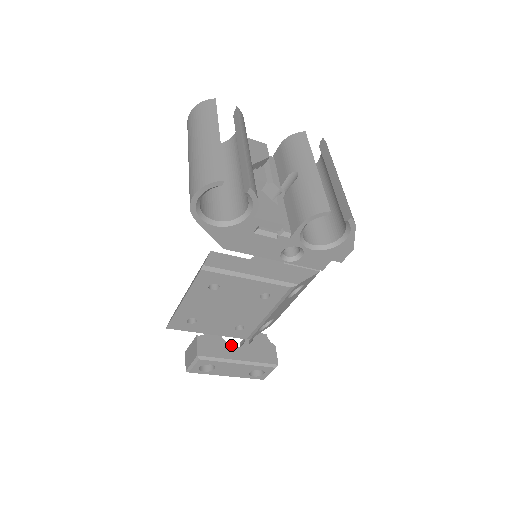
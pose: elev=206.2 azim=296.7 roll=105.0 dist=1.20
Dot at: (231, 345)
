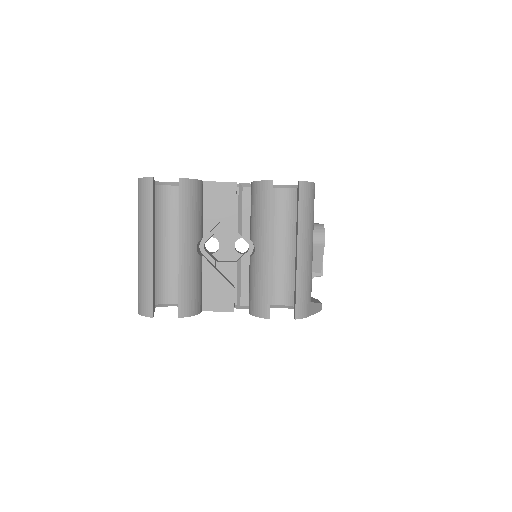
Dot at: occluded
